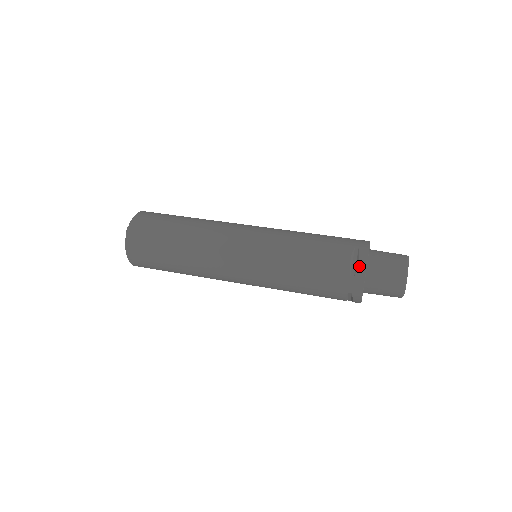
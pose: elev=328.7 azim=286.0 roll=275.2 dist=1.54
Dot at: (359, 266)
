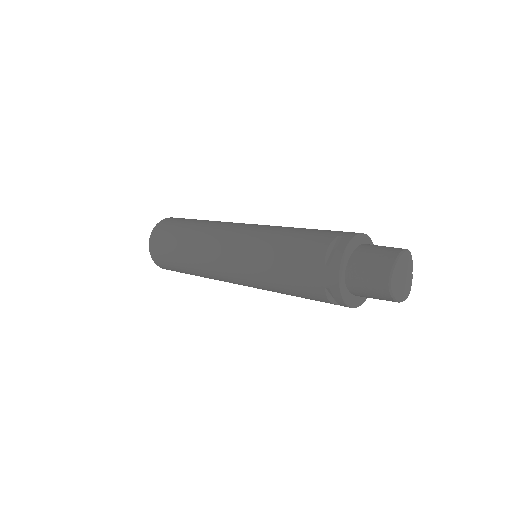
Dot at: (335, 254)
